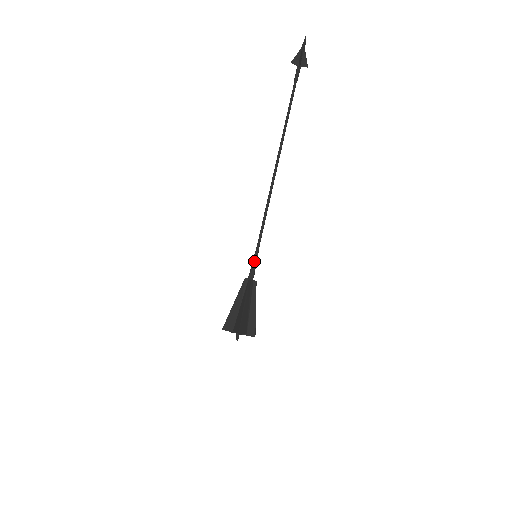
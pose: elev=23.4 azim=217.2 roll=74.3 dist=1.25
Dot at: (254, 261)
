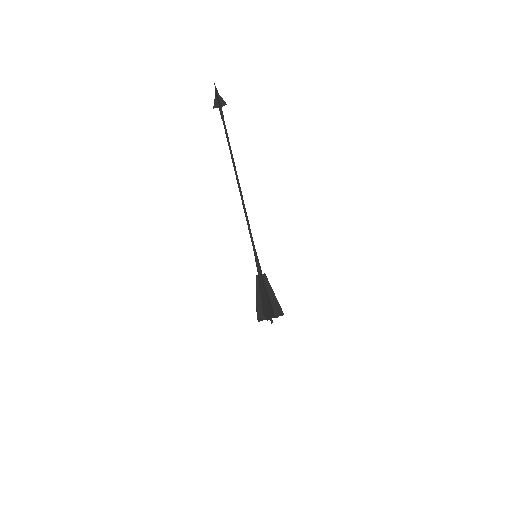
Dot at: (256, 260)
